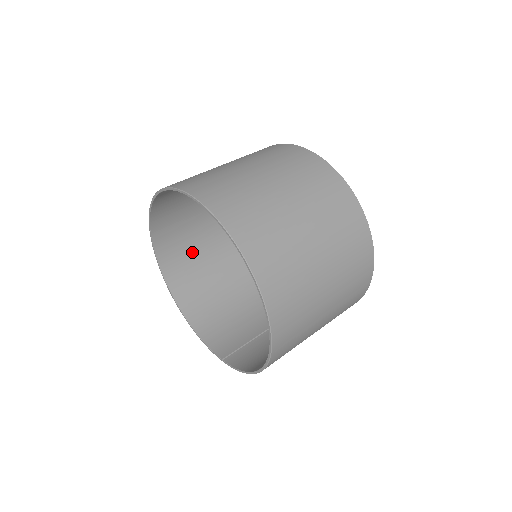
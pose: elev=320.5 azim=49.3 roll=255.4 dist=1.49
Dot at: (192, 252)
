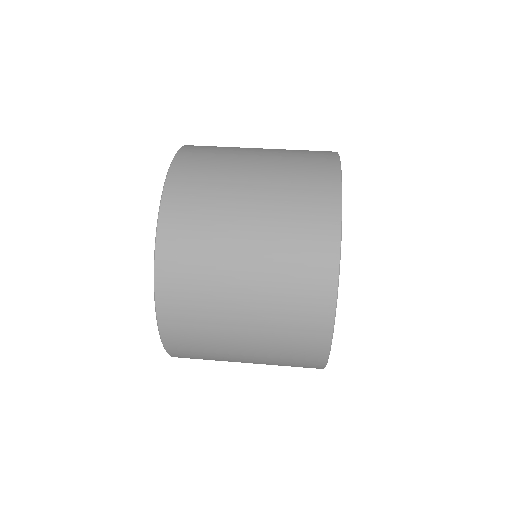
Dot at: occluded
